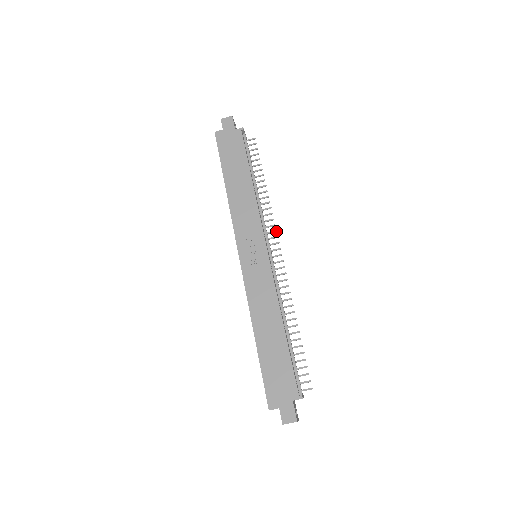
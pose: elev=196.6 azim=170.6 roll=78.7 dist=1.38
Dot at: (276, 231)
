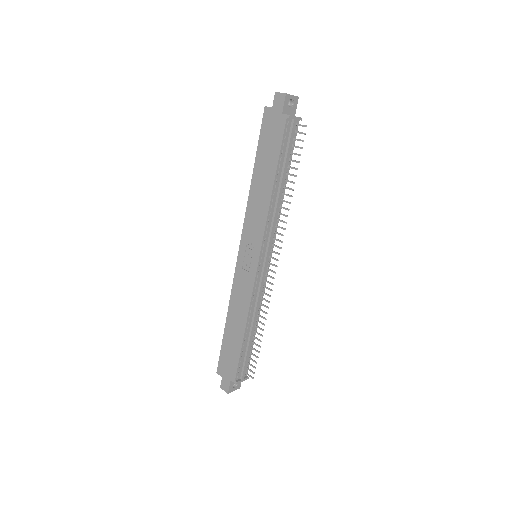
Dot at: (282, 242)
